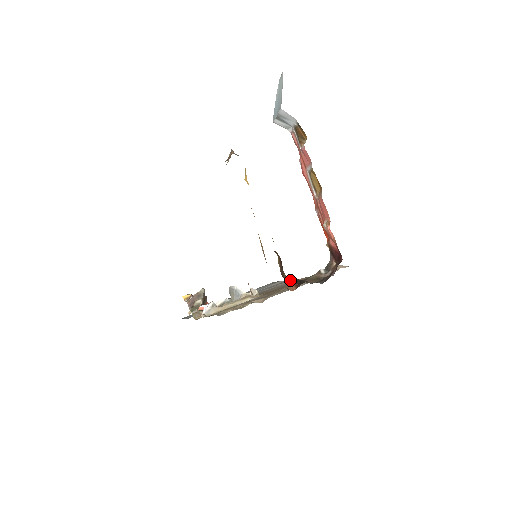
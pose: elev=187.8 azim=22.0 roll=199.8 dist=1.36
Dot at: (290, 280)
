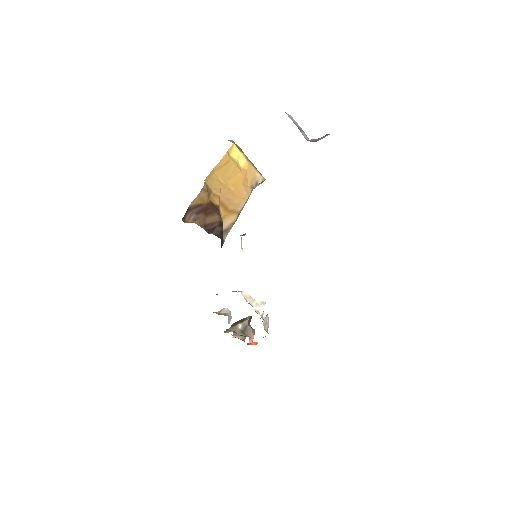
Dot at: (211, 233)
